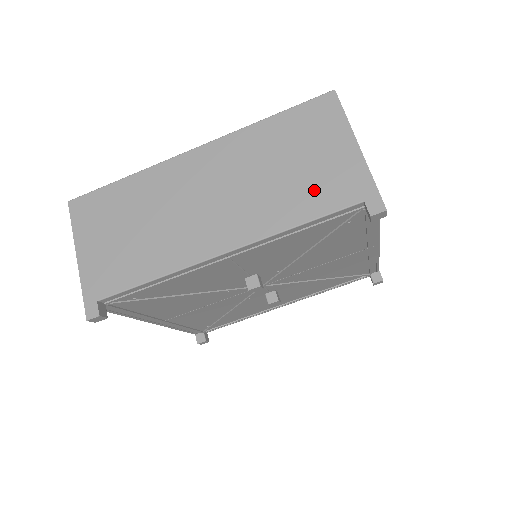
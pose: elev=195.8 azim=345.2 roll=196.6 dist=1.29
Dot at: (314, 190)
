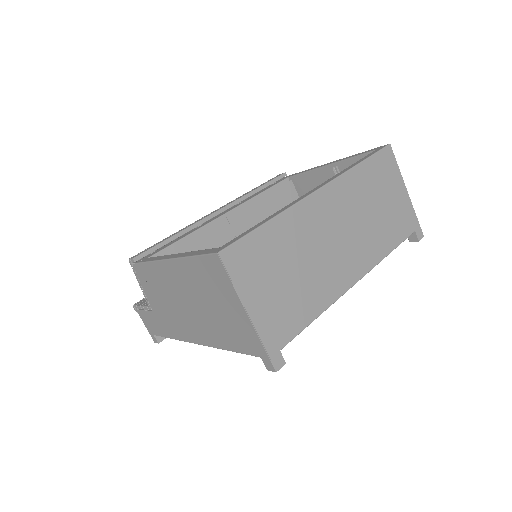
Dot at: (394, 225)
